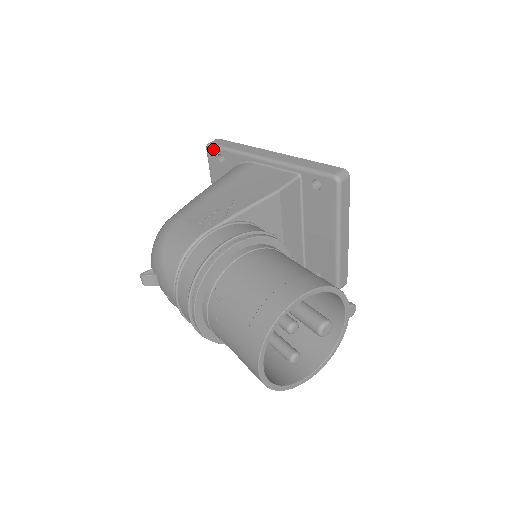
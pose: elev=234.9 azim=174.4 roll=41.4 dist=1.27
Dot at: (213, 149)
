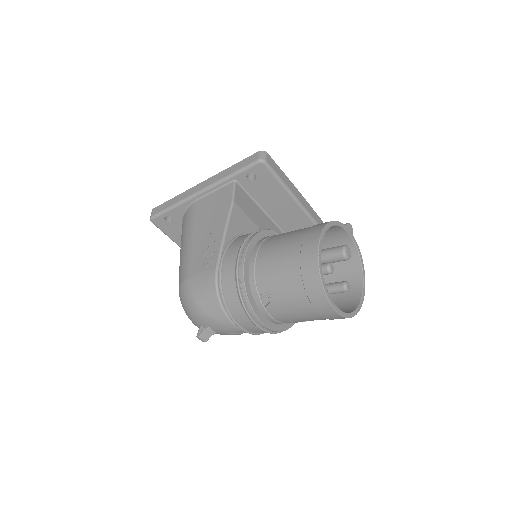
Dot at: (157, 218)
